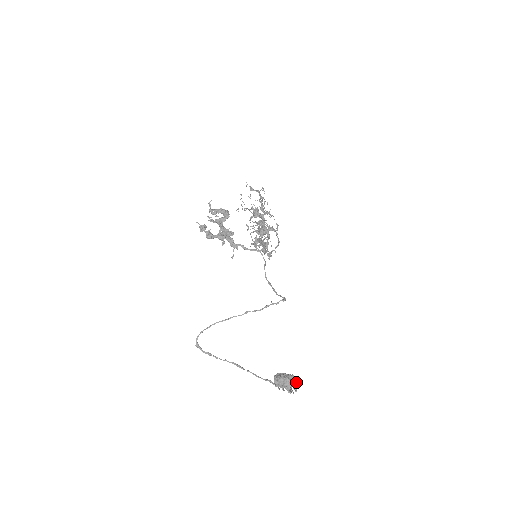
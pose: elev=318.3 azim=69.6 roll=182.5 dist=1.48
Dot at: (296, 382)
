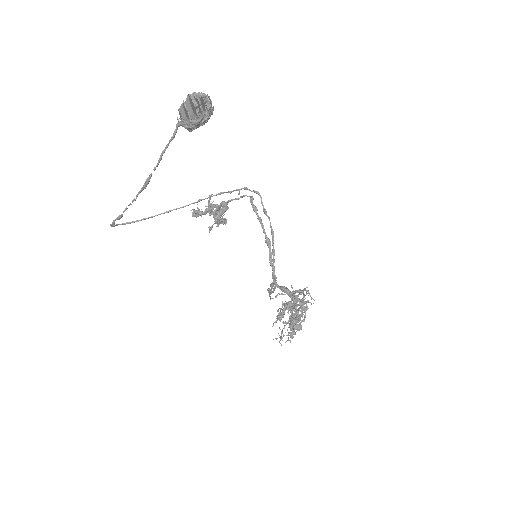
Dot at: (211, 105)
